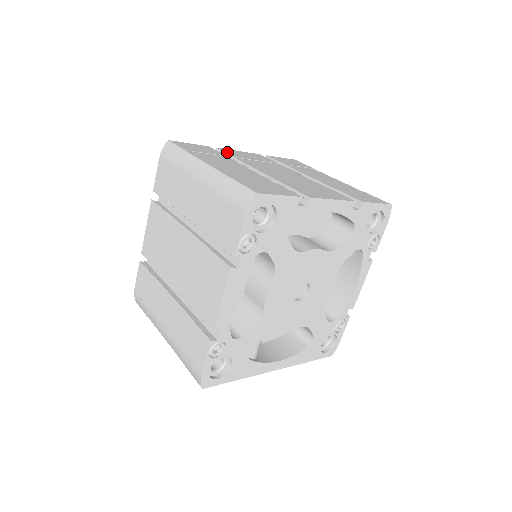
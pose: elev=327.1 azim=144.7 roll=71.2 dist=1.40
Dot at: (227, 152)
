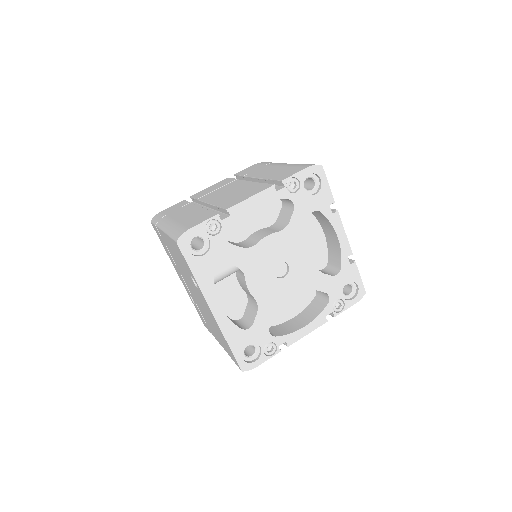
Dot at: occluded
